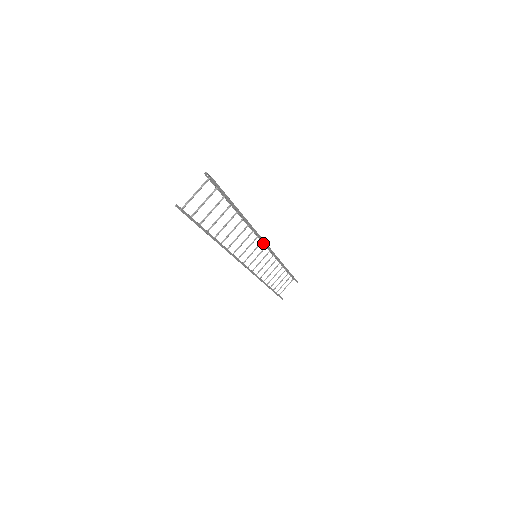
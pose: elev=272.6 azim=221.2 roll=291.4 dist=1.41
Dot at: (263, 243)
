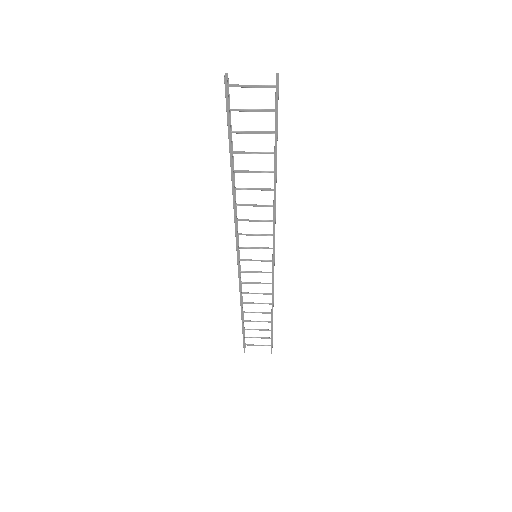
Dot at: occluded
